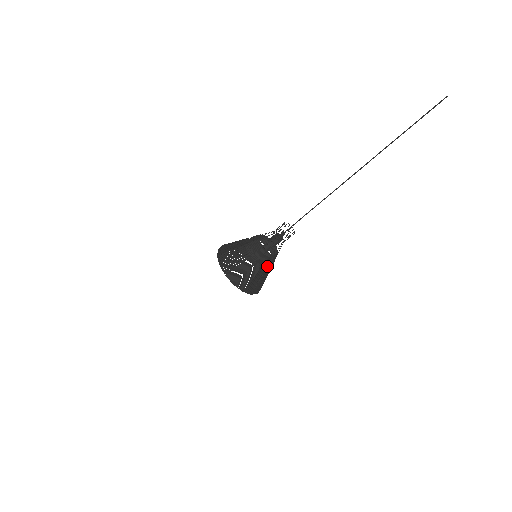
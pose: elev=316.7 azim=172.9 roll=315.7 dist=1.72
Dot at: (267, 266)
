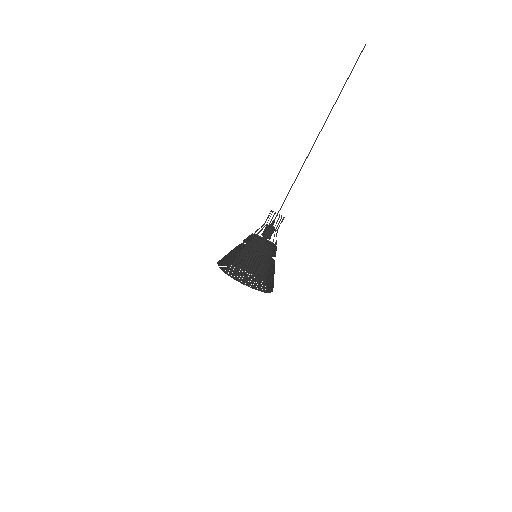
Dot at: (269, 271)
